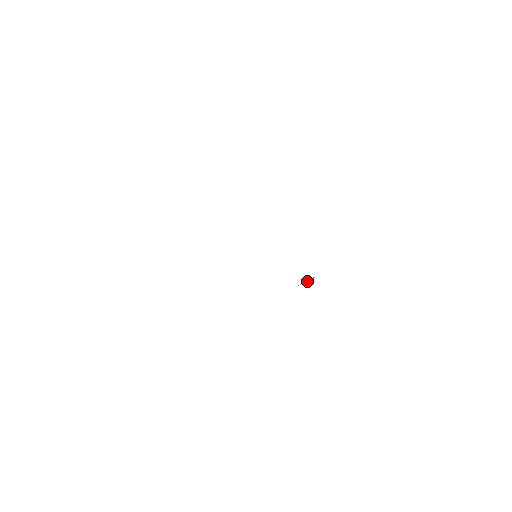
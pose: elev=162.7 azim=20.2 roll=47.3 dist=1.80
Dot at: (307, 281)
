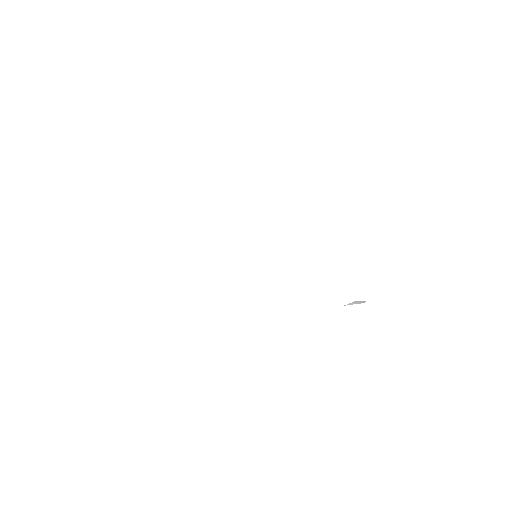
Dot at: (356, 303)
